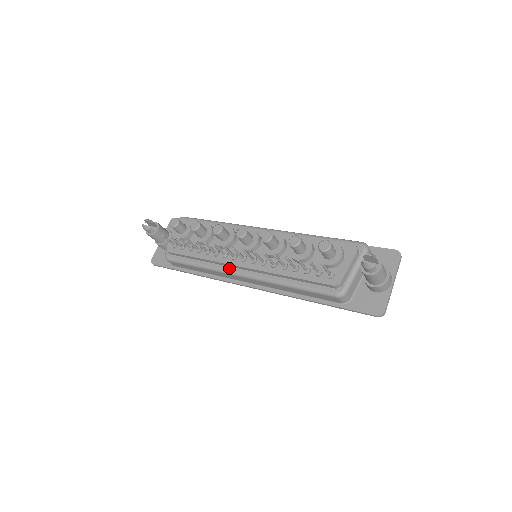
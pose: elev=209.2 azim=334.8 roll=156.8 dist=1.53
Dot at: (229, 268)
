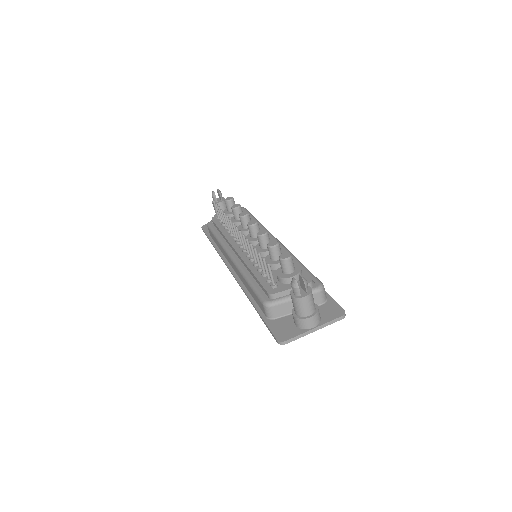
Dot at: (229, 248)
